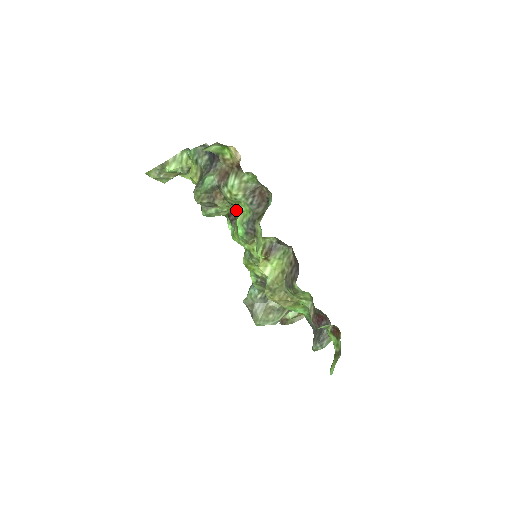
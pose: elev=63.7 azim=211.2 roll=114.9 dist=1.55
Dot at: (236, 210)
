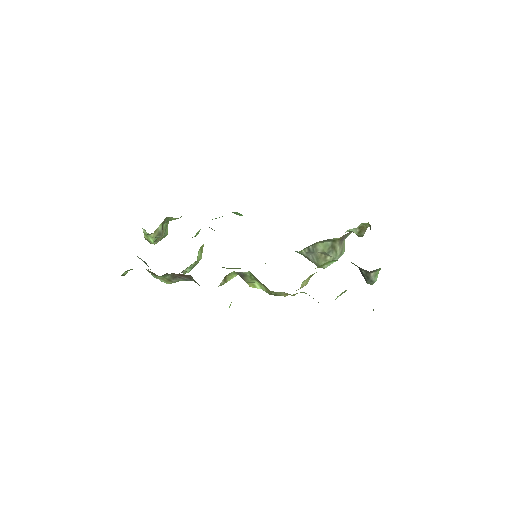
Dot at: occluded
